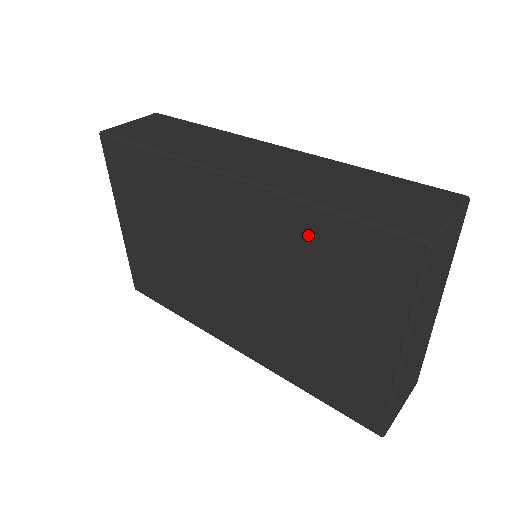
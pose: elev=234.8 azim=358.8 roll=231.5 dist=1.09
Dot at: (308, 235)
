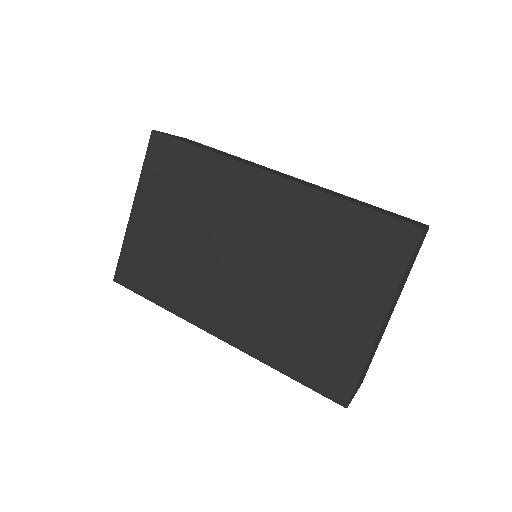
Dot at: (330, 222)
